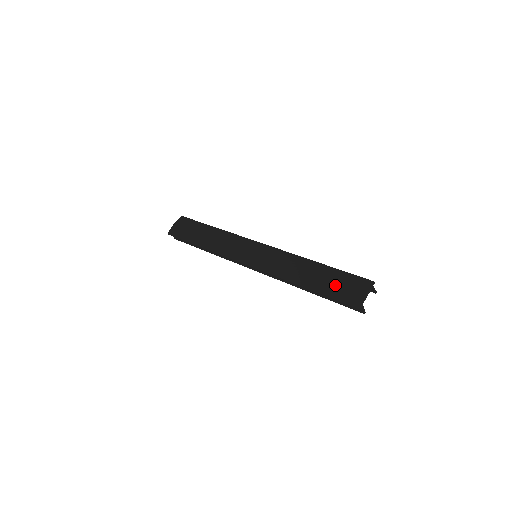
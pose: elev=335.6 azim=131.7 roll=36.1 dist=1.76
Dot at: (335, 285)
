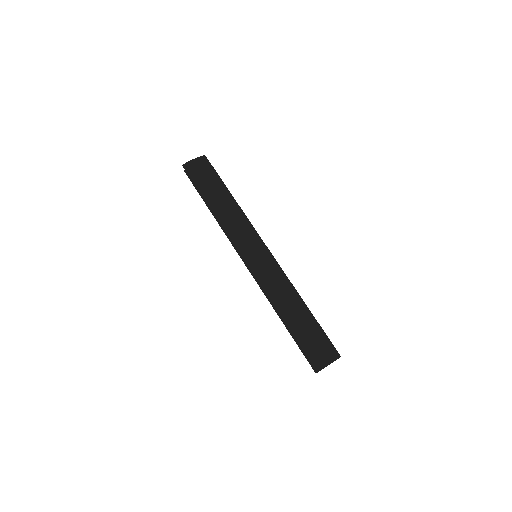
Dot at: (310, 338)
